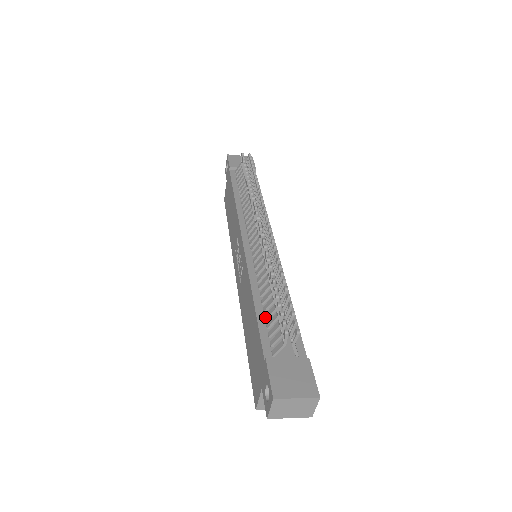
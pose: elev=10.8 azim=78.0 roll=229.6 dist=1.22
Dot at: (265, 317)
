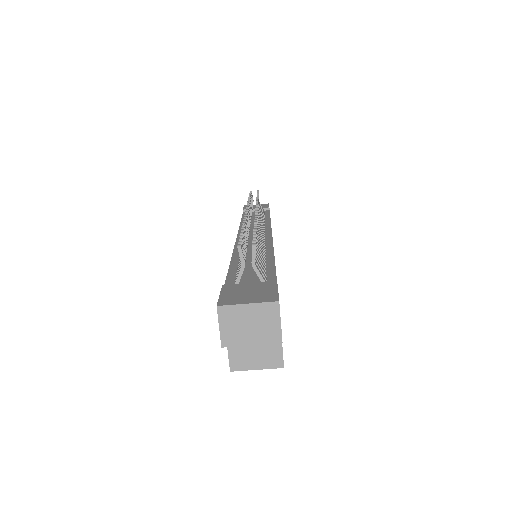
Dot at: (237, 268)
